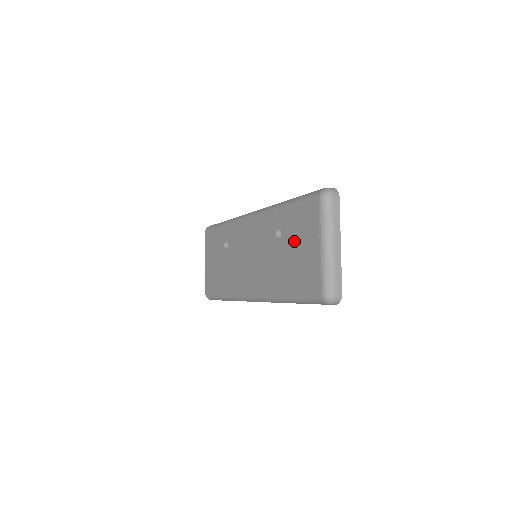
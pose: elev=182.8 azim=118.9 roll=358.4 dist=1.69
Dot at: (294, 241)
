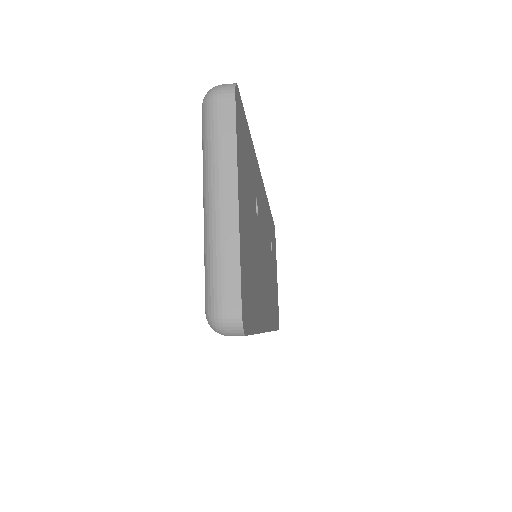
Dot at: occluded
